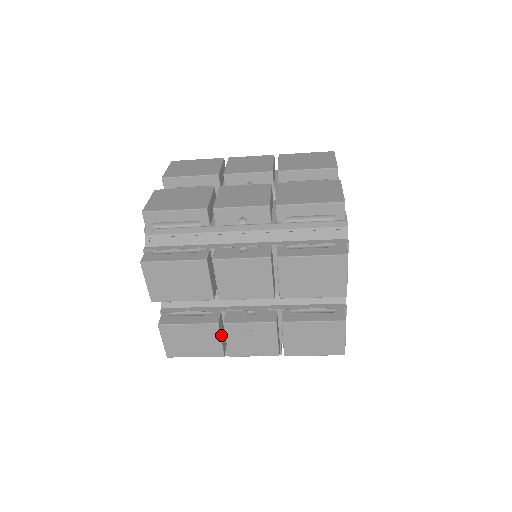
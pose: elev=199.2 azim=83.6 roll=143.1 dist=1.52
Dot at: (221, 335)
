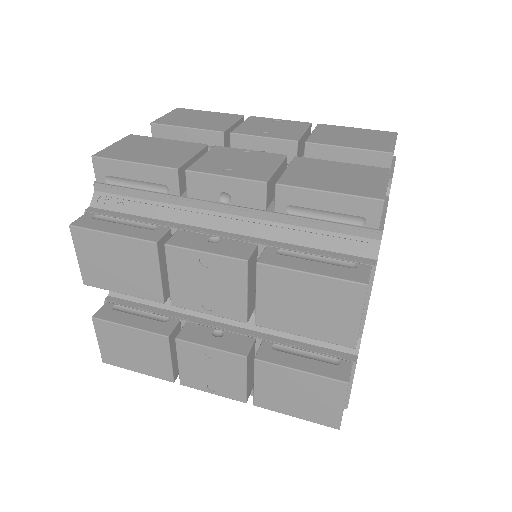
Dot at: (172, 353)
